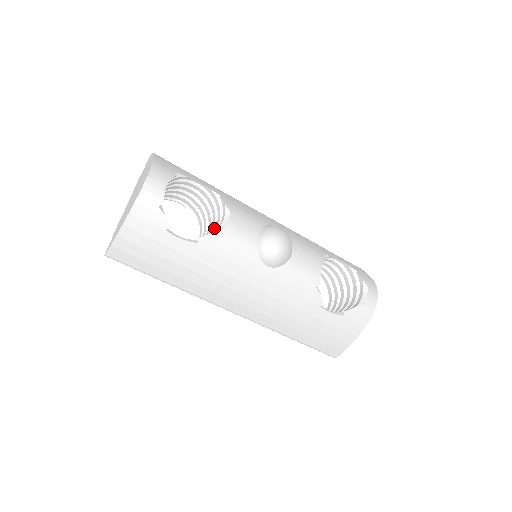
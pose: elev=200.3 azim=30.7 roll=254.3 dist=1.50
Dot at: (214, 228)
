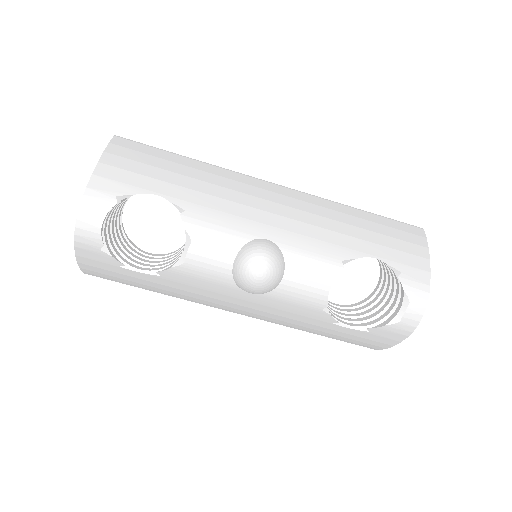
Dot at: occluded
